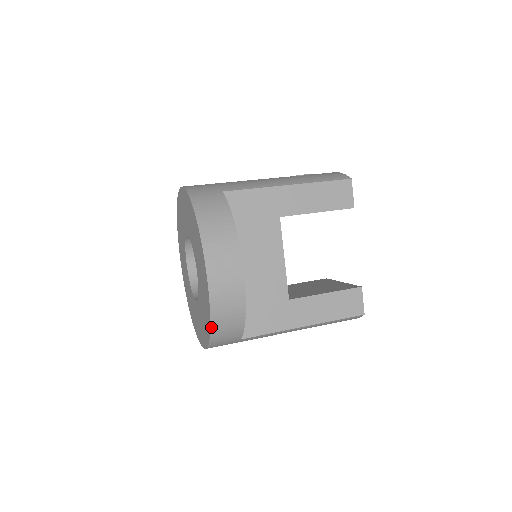
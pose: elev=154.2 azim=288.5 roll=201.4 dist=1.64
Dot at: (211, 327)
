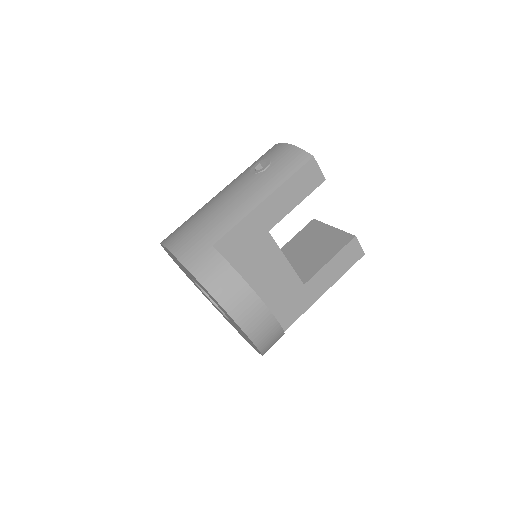
Dot at: (262, 353)
